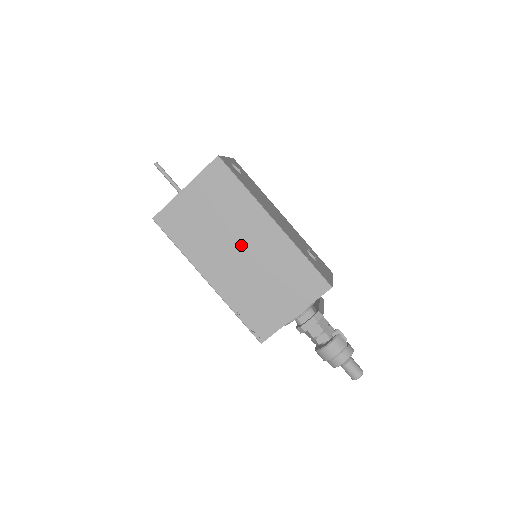
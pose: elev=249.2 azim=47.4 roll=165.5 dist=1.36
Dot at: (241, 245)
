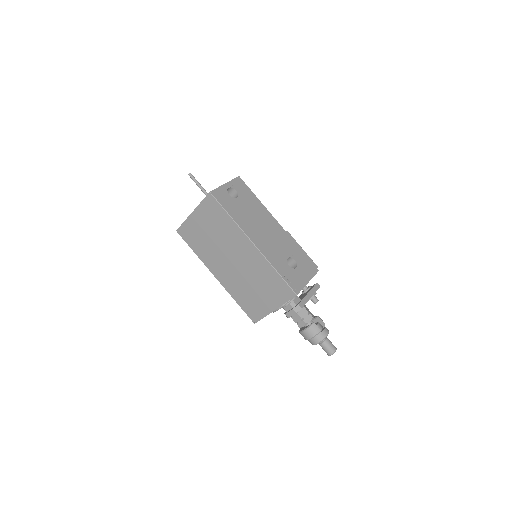
Dot at: (233, 256)
